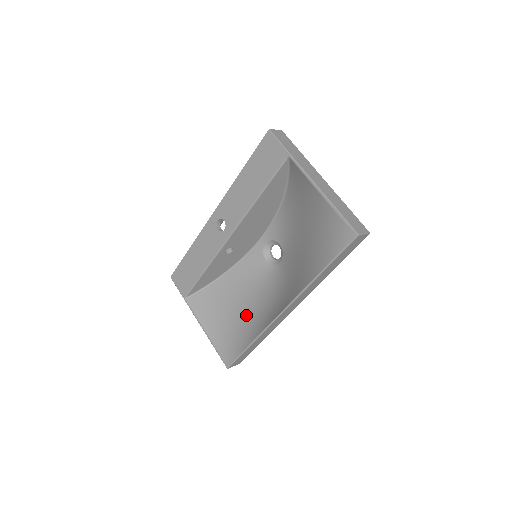
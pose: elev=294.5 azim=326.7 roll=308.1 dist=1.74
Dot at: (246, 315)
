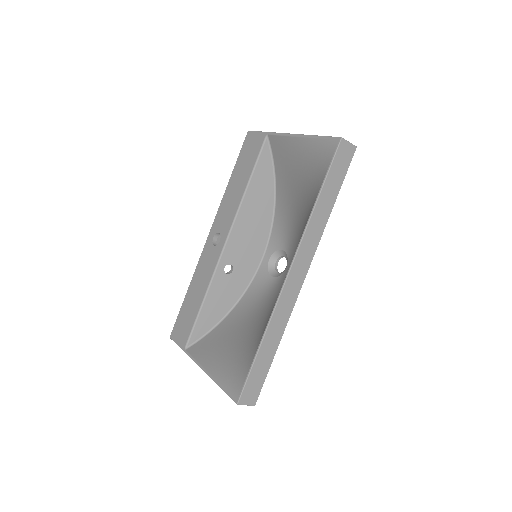
Dot at: (254, 329)
